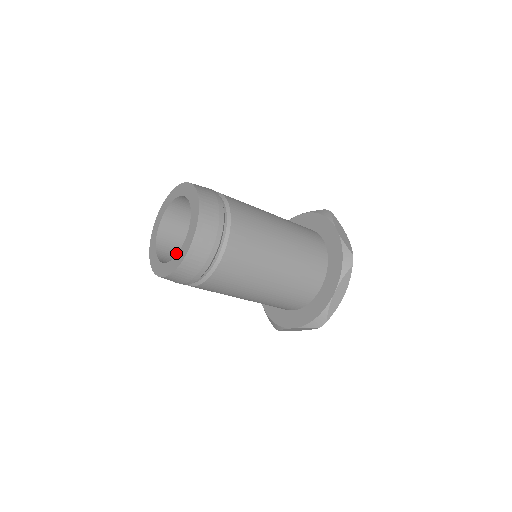
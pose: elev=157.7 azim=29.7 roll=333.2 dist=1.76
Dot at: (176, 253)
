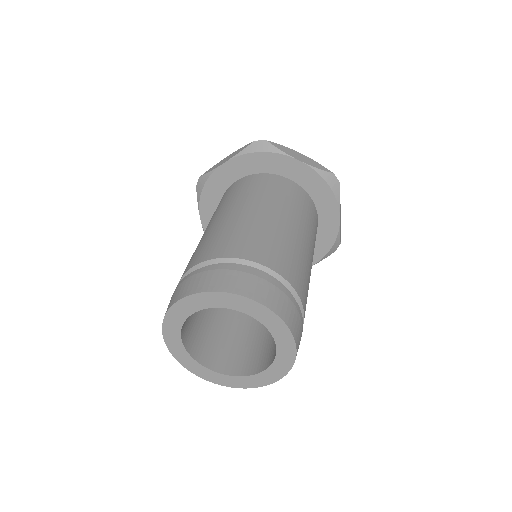
Dot at: (214, 344)
